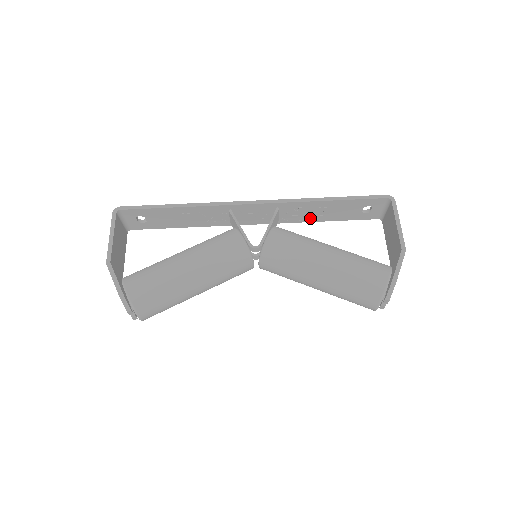
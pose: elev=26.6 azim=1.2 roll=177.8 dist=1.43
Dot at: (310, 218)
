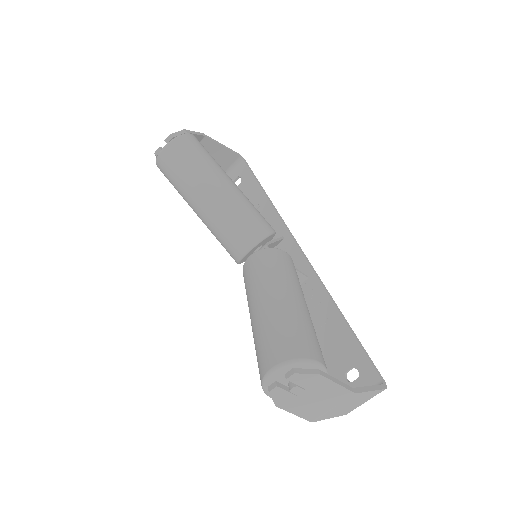
Dot at: occluded
